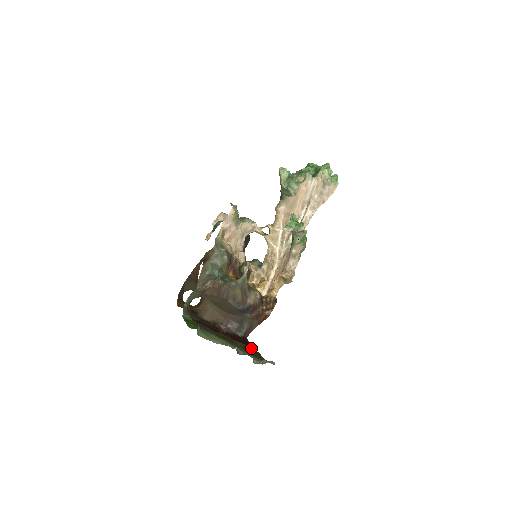
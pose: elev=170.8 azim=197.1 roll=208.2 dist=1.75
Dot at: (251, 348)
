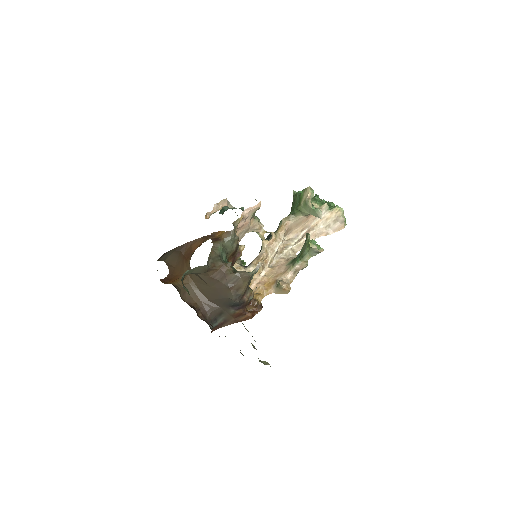
Dot at: occluded
